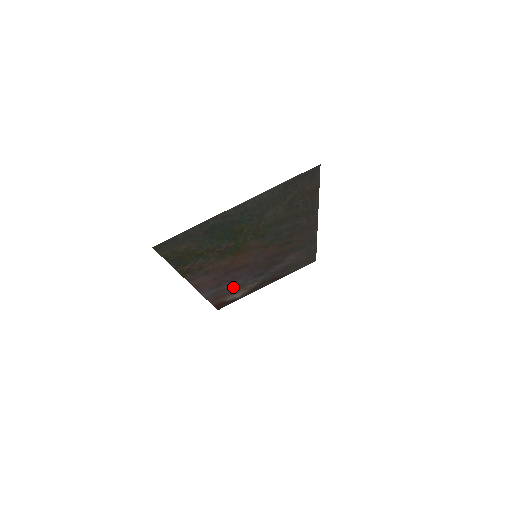
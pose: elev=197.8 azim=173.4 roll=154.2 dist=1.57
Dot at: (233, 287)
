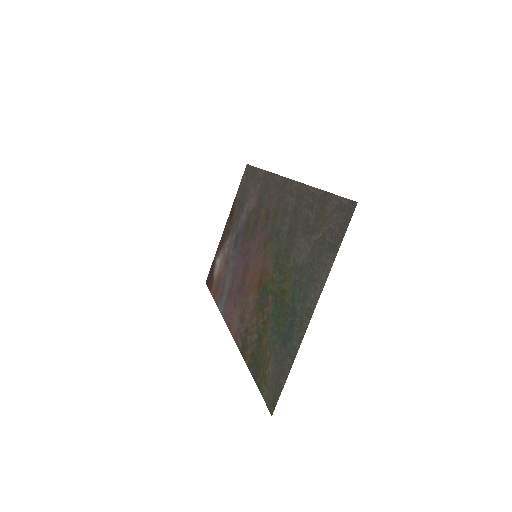
Dot at: (225, 272)
